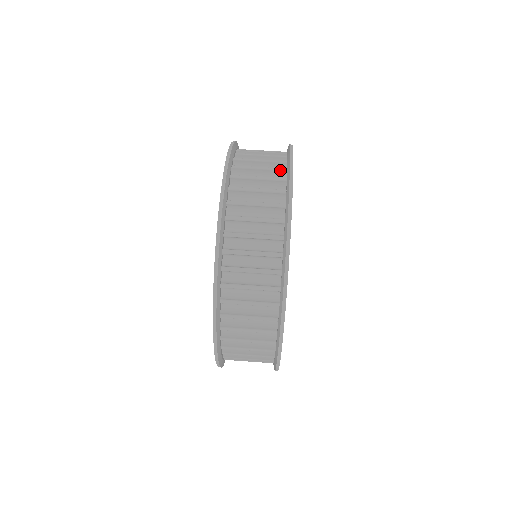
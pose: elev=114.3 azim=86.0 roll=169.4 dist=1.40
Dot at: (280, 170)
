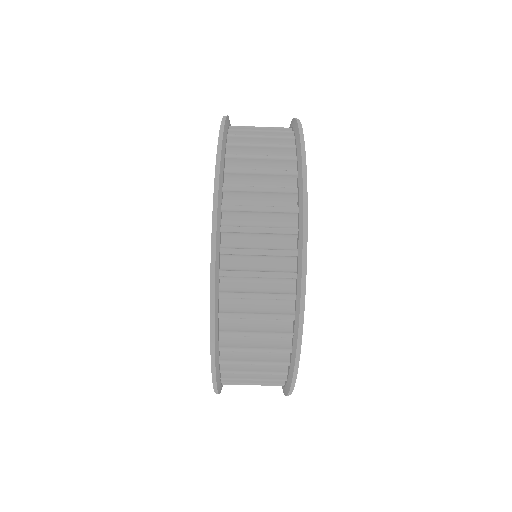
Dot at: occluded
